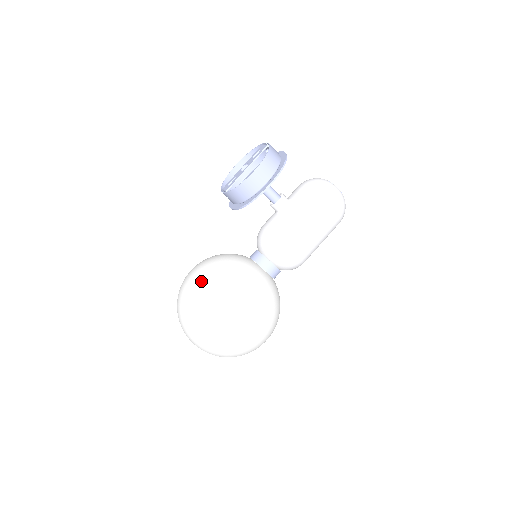
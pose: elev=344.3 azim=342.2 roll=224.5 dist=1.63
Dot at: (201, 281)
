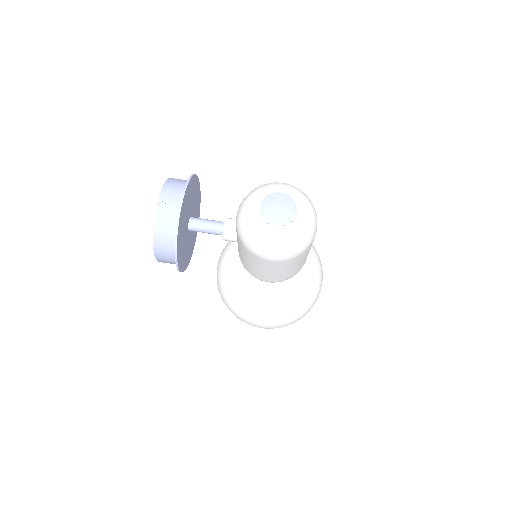
Dot at: (218, 288)
